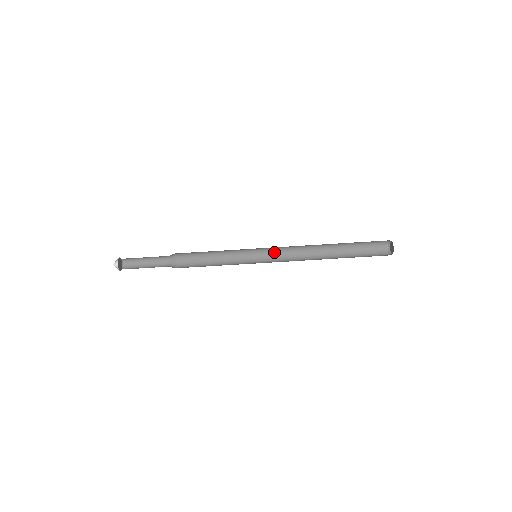
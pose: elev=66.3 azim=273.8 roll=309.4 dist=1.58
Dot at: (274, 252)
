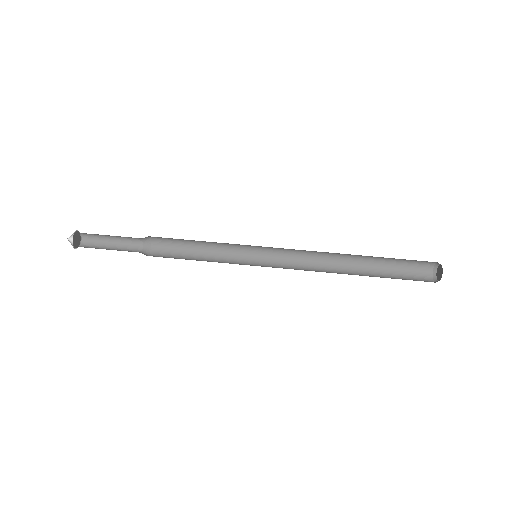
Dot at: (280, 266)
